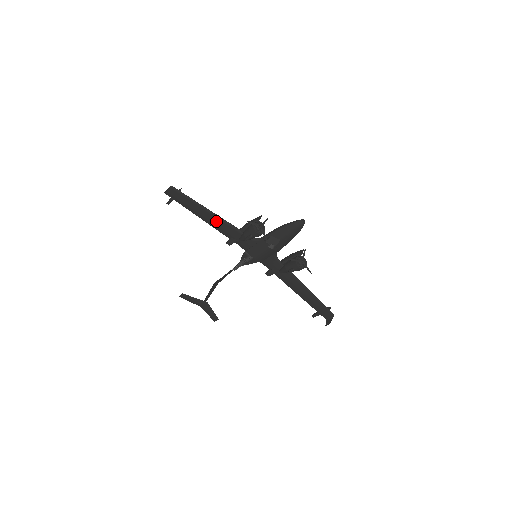
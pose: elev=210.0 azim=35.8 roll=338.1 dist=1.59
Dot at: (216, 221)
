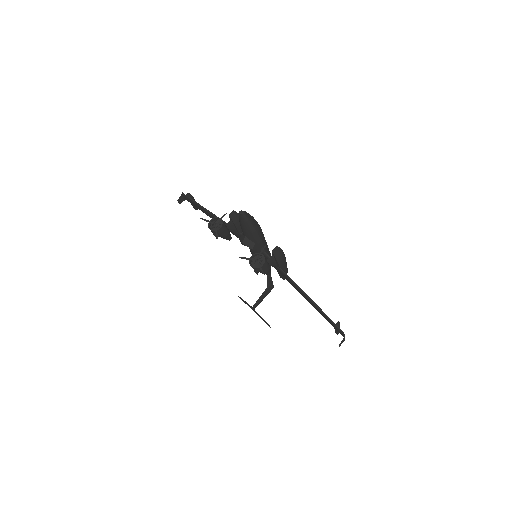
Dot at: occluded
